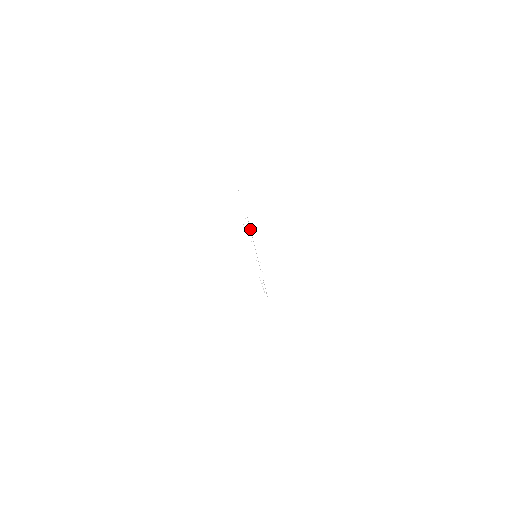
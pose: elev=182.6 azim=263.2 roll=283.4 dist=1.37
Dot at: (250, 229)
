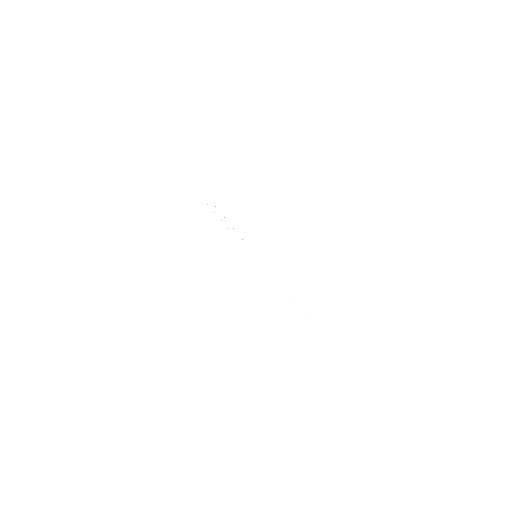
Dot at: occluded
